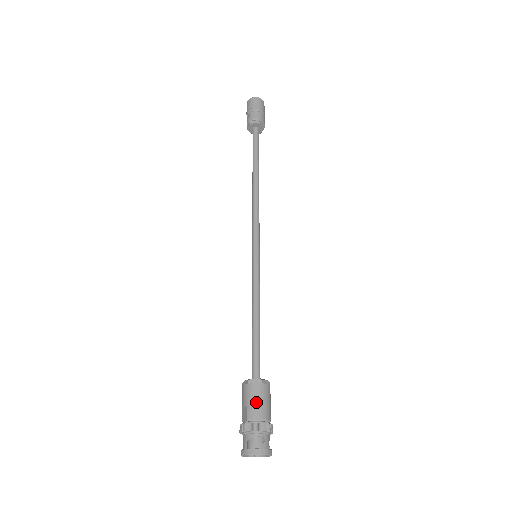
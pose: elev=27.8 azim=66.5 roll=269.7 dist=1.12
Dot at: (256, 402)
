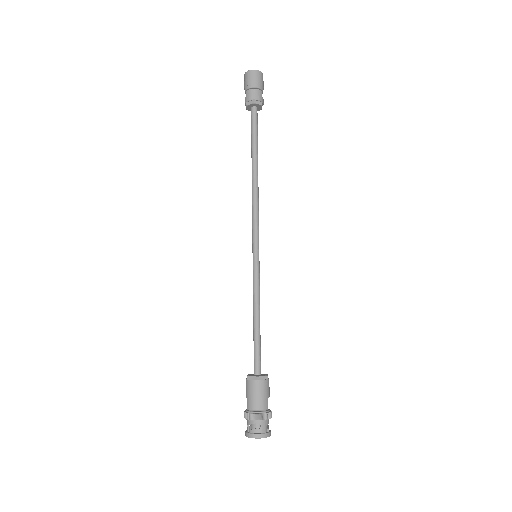
Dot at: (252, 396)
